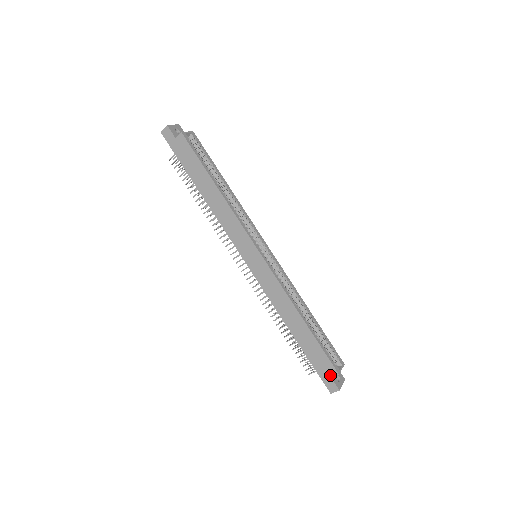
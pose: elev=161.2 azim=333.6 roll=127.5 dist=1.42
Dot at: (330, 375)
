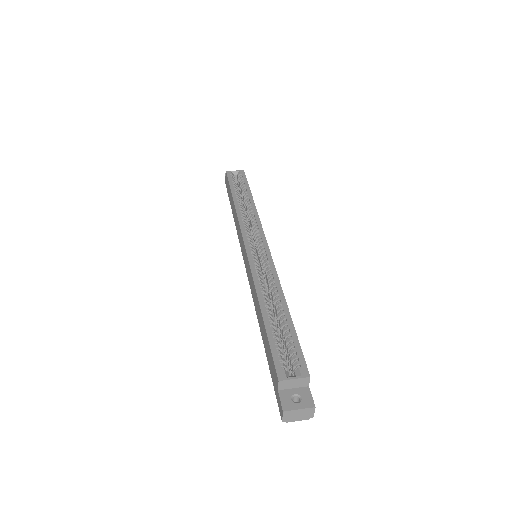
Dot at: (277, 386)
